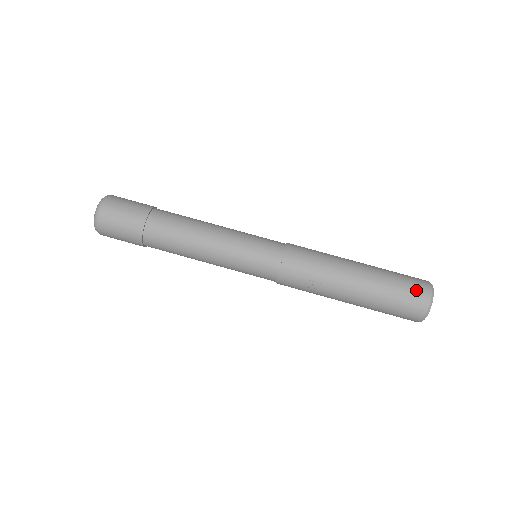
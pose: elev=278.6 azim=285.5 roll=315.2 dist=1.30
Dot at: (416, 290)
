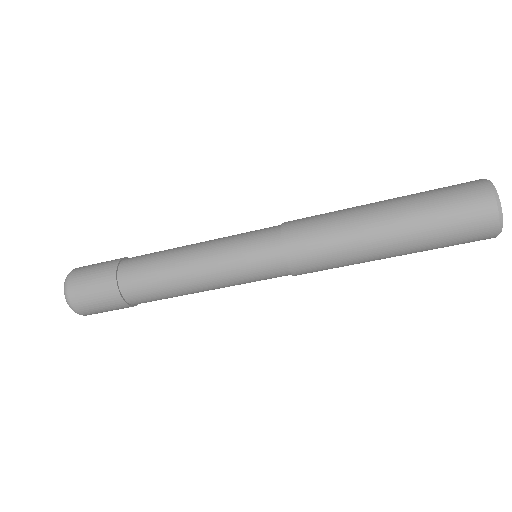
Dot at: (474, 241)
